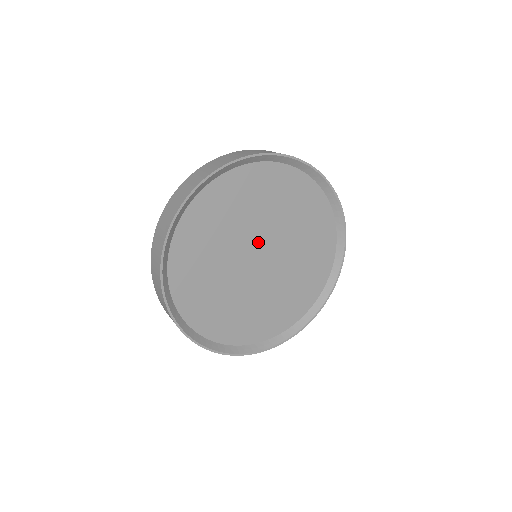
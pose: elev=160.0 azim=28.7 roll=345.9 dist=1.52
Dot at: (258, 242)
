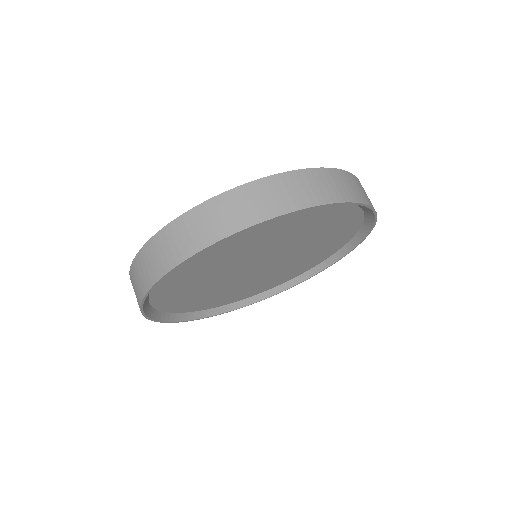
Dot at: (274, 254)
